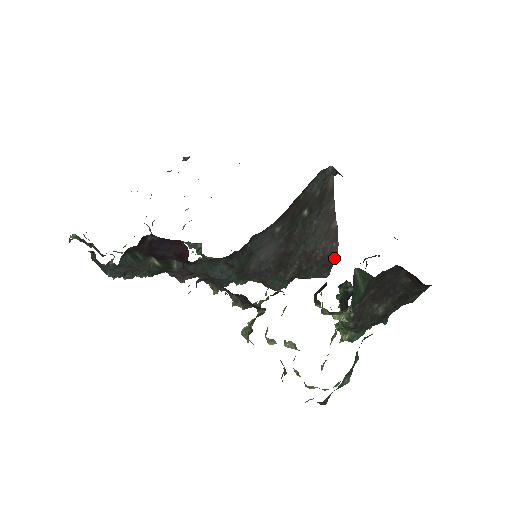
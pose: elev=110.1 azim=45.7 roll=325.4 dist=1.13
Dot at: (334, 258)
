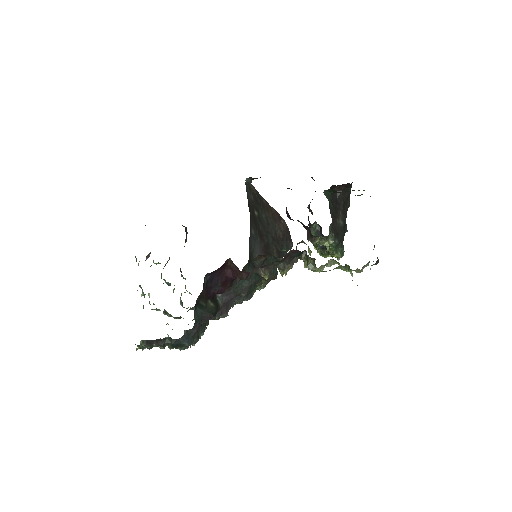
Dot at: (288, 230)
